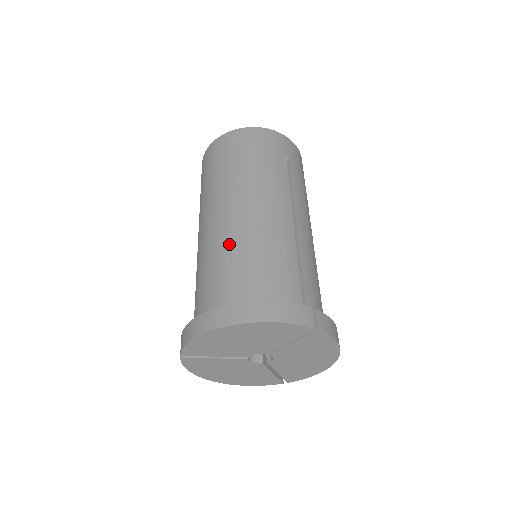
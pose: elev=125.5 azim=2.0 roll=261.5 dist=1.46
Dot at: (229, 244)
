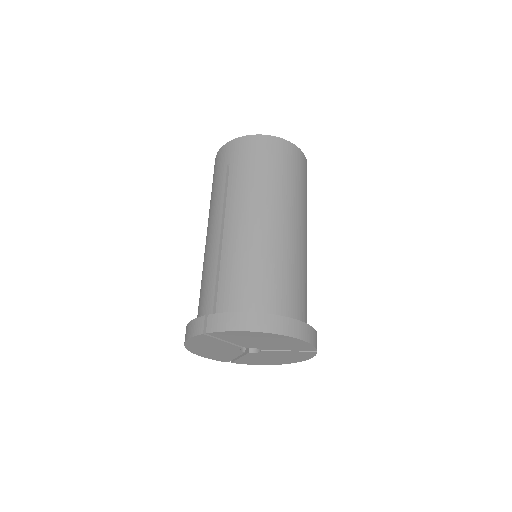
Dot at: (273, 254)
